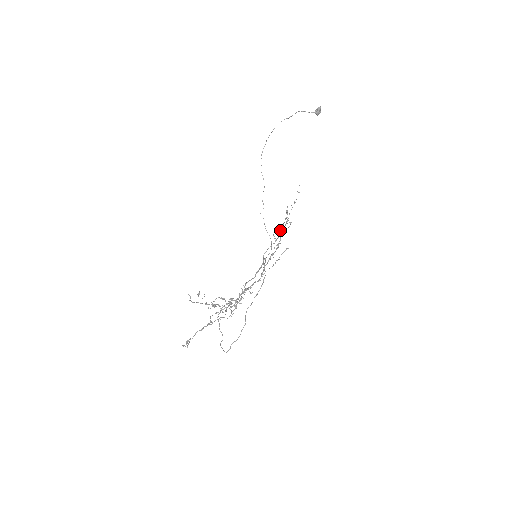
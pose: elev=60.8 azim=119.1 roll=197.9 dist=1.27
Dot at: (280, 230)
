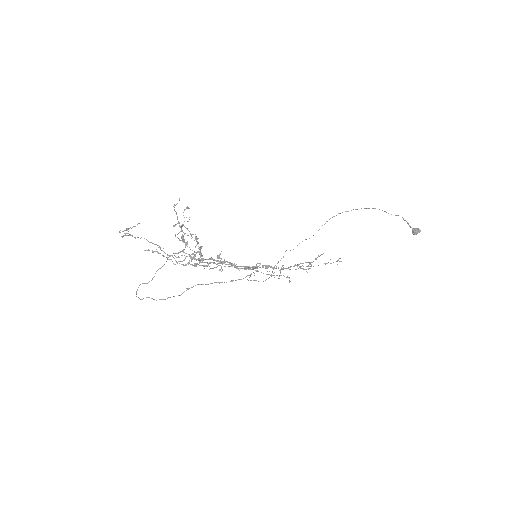
Dot at: occluded
